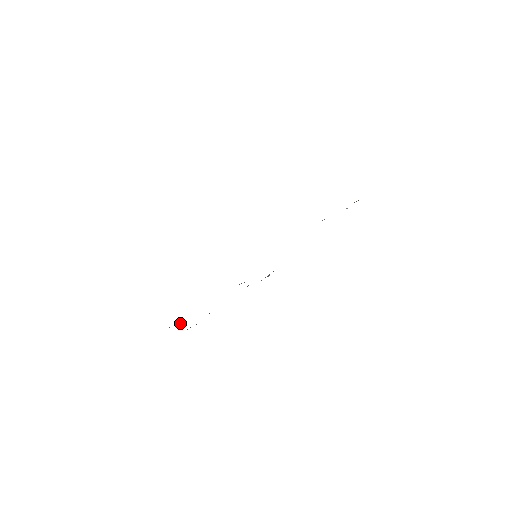
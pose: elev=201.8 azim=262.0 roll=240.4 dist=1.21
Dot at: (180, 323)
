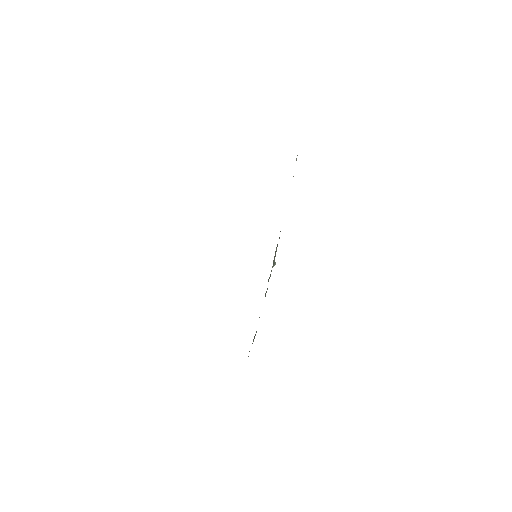
Dot at: occluded
